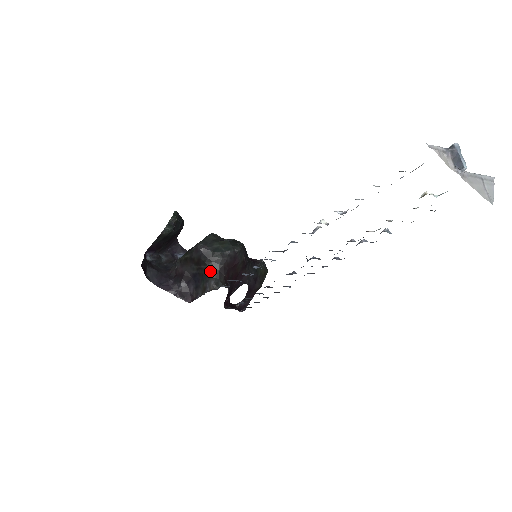
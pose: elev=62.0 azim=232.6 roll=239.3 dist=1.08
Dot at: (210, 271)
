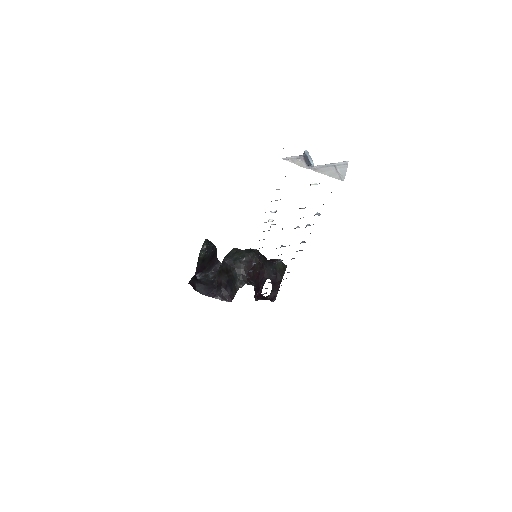
Dot at: (235, 275)
